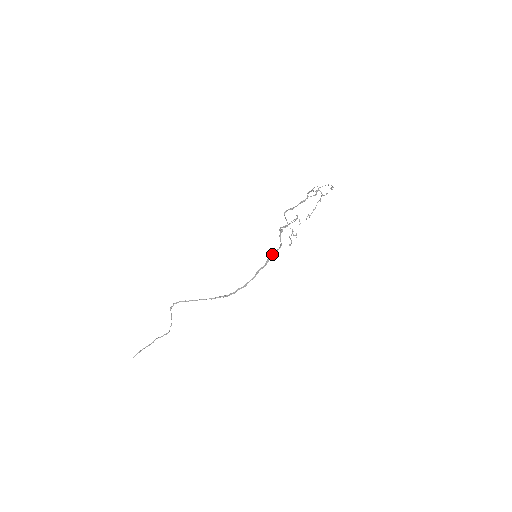
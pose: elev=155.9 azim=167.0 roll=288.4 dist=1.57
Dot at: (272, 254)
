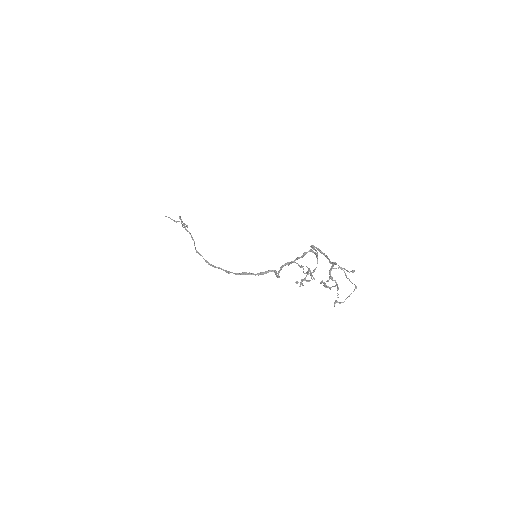
Dot at: (272, 271)
